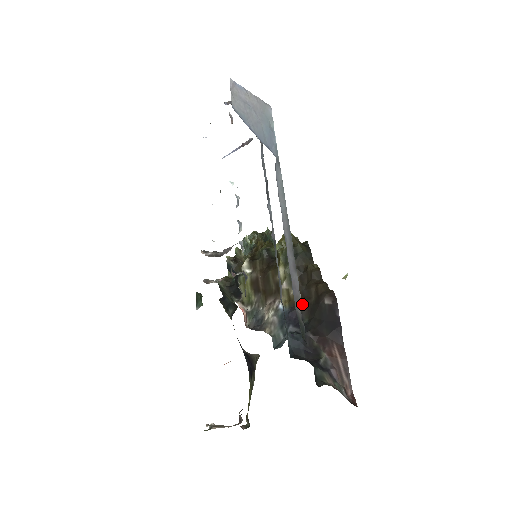
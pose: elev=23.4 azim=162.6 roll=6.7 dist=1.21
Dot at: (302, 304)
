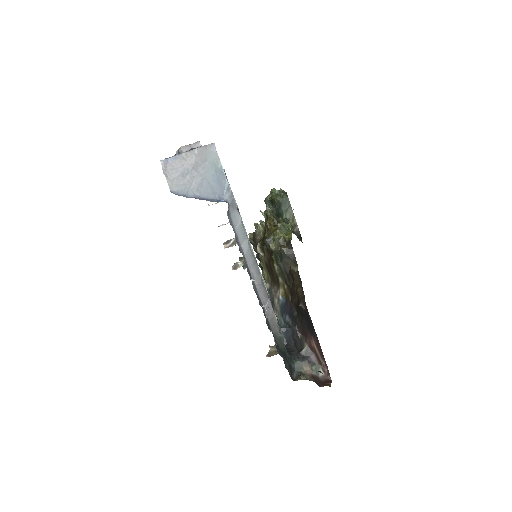
Dot at: (292, 300)
